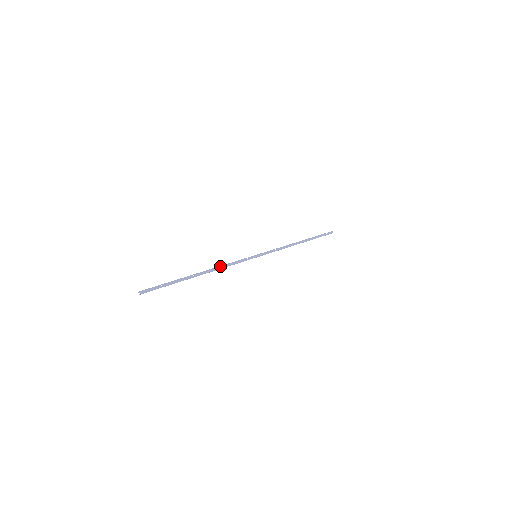
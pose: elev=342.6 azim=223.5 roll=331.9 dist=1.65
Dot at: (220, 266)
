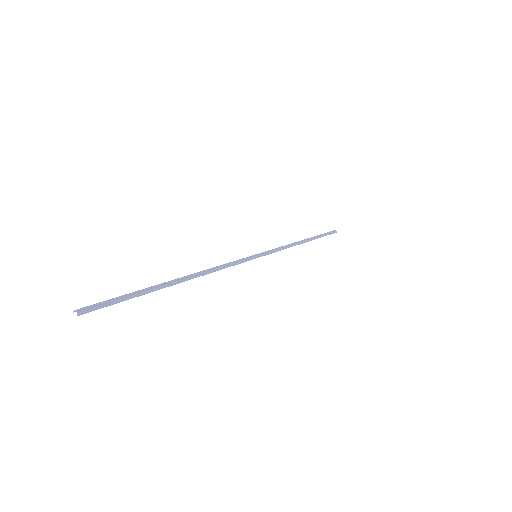
Dot at: (210, 268)
